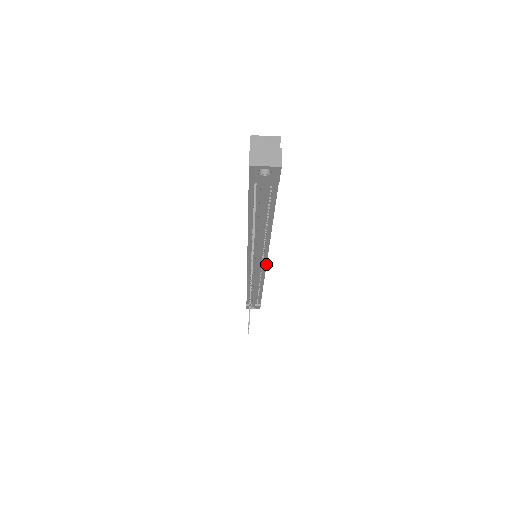
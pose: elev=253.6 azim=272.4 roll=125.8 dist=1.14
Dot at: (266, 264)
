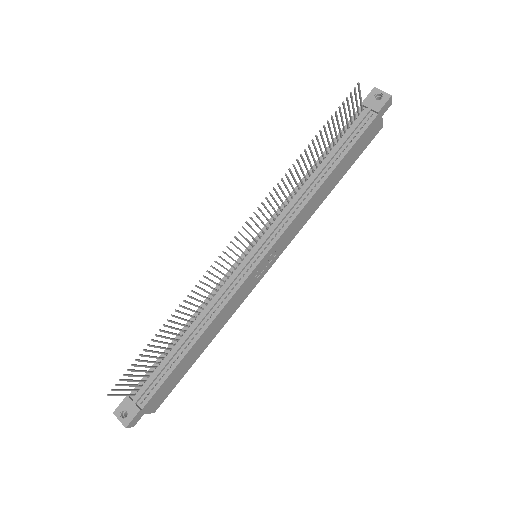
Dot at: (262, 259)
